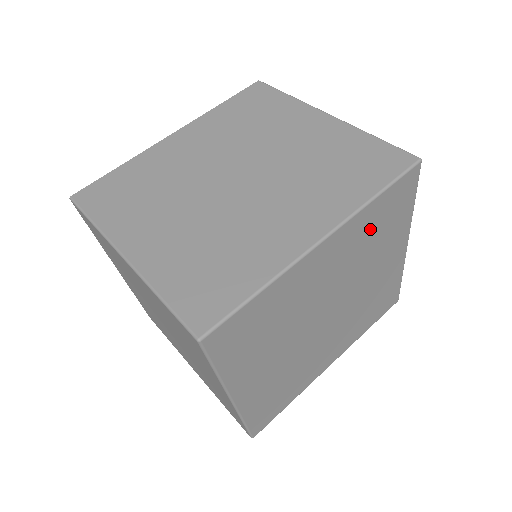
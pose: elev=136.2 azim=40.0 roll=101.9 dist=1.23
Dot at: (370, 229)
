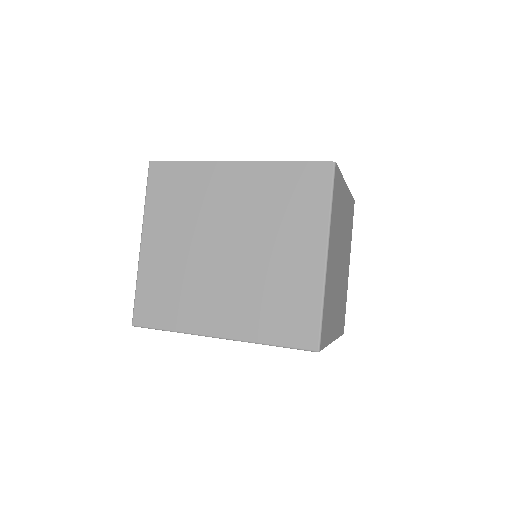
Dot at: occluded
